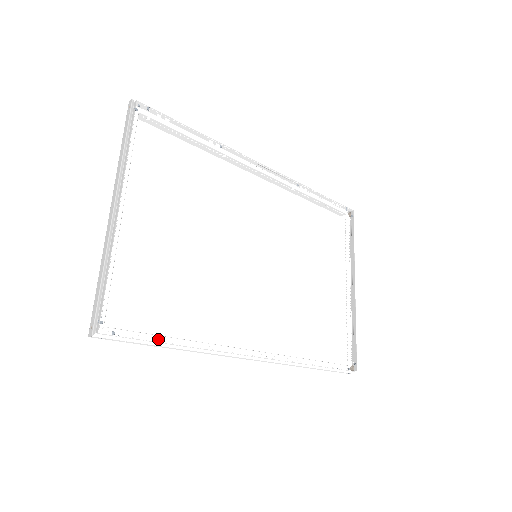
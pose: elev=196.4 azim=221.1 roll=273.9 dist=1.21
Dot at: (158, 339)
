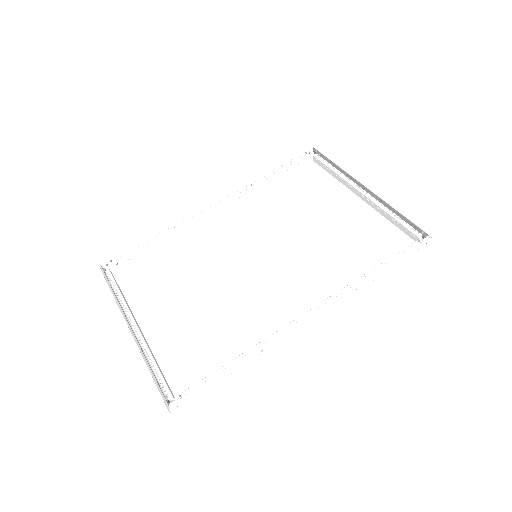
Dot at: (218, 372)
